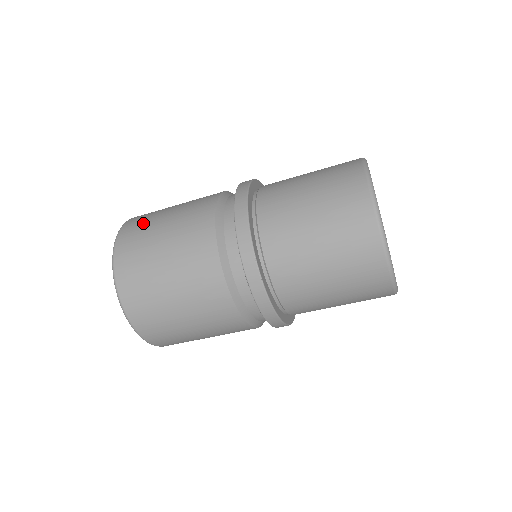
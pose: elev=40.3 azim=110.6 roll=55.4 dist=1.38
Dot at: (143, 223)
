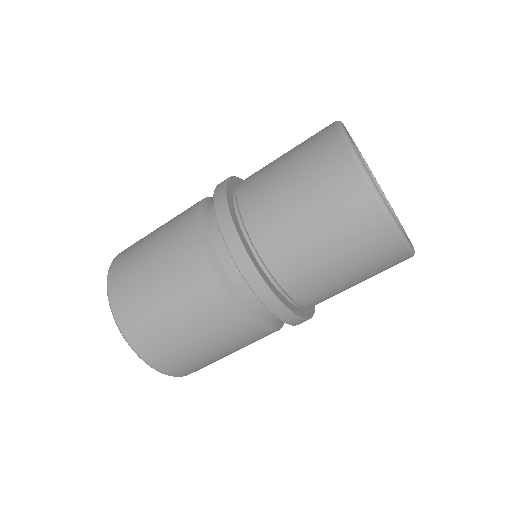
Dot at: (136, 243)
